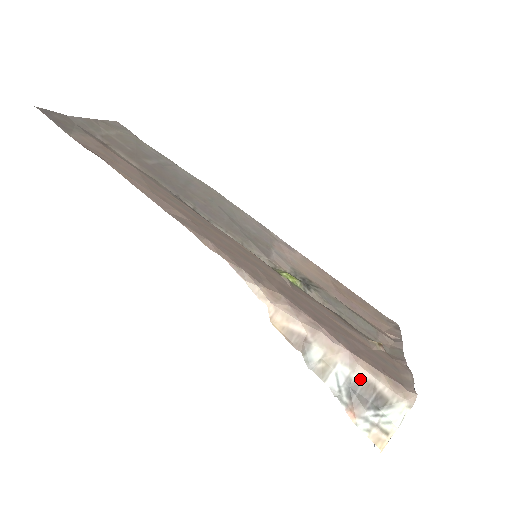
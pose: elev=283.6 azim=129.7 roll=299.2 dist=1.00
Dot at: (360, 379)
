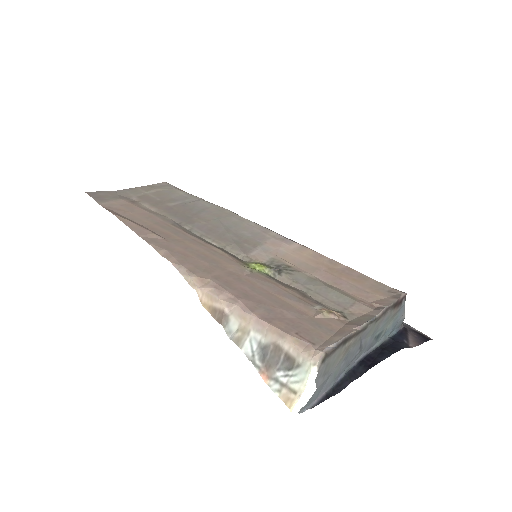
Dot at: (269, 343)
